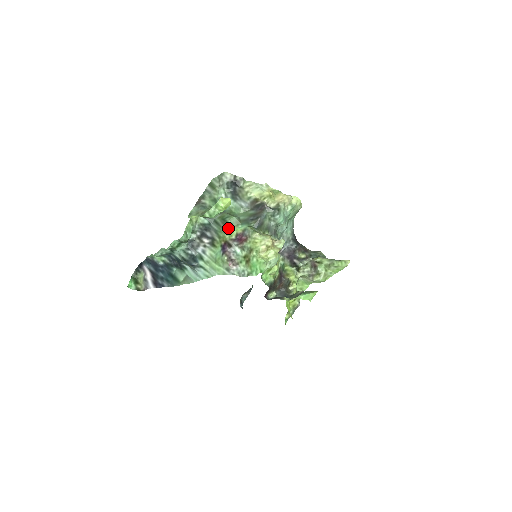
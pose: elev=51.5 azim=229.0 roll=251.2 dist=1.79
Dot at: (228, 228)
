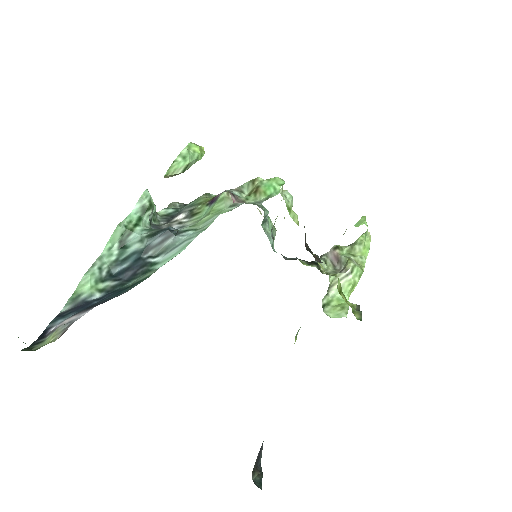
Dot at: (208, 193)
